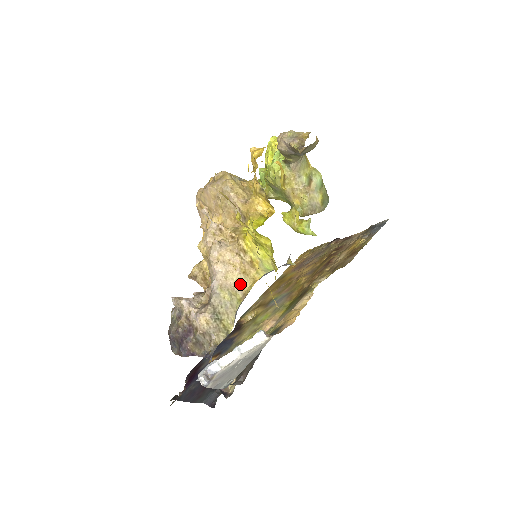
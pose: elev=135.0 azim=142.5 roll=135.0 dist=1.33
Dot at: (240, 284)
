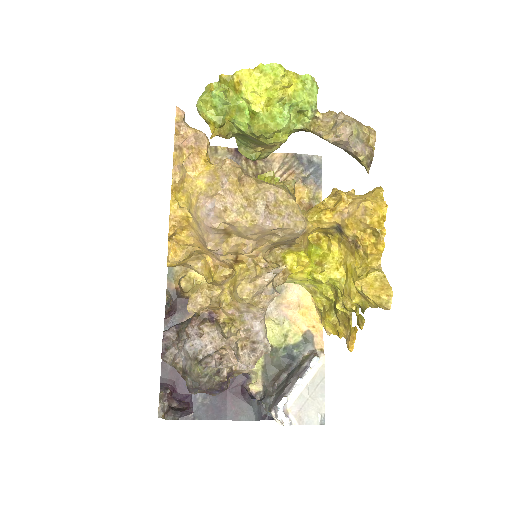
Dot at: occluded
